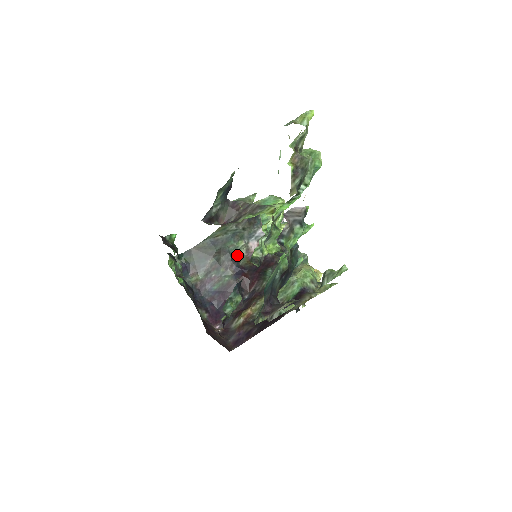
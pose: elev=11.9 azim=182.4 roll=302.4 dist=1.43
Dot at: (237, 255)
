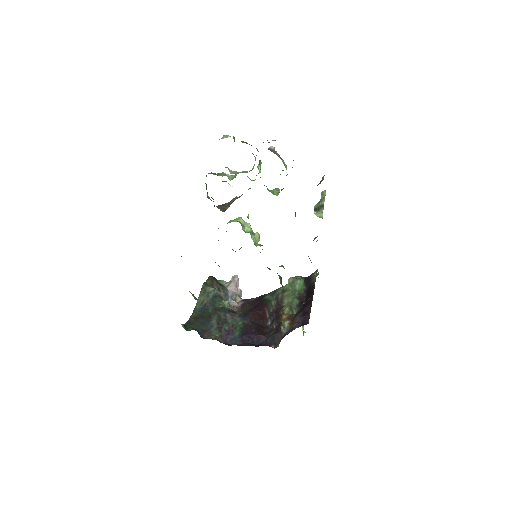
Dot at: (230, 309)
